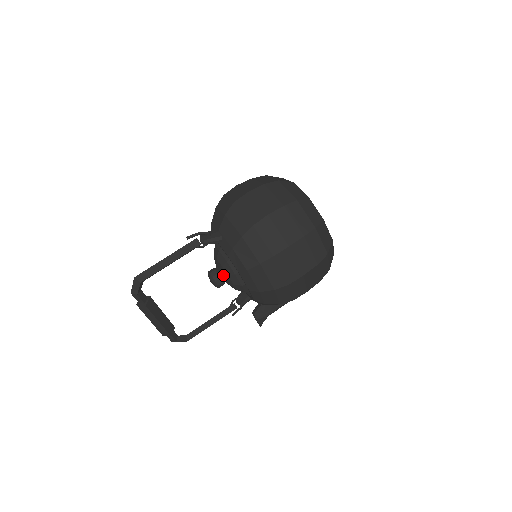
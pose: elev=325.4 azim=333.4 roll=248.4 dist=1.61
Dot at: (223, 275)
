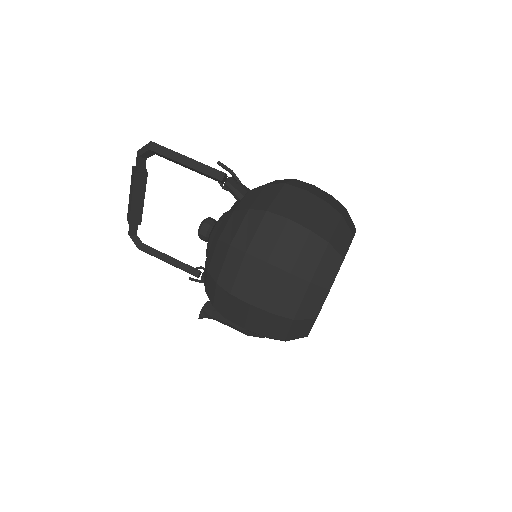
Dot at: (211, 230)
